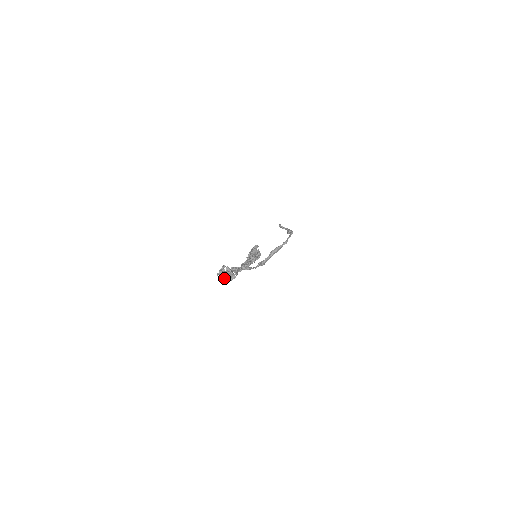
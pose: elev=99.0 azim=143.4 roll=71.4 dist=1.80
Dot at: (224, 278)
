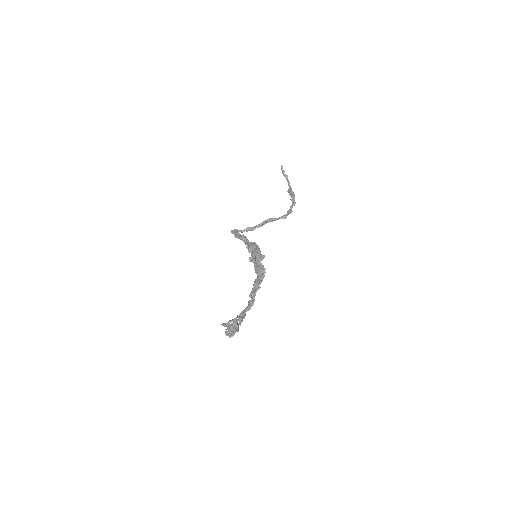
Dot at: (229, 336)
